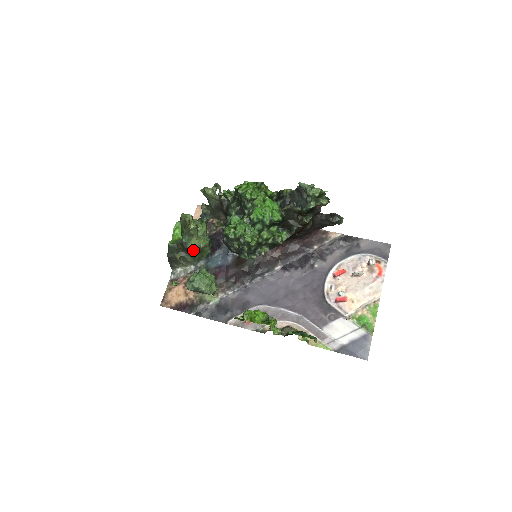
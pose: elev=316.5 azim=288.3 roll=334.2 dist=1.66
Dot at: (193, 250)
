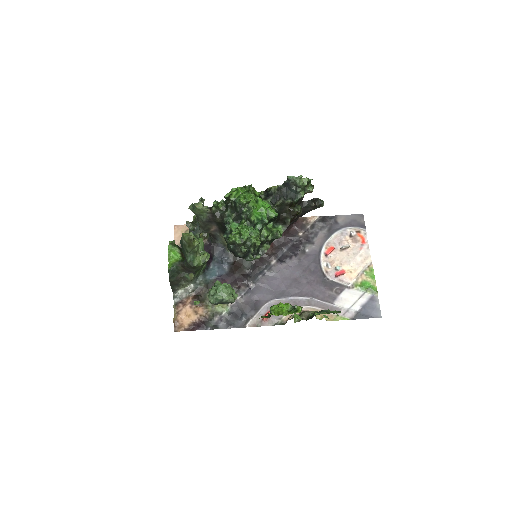
Dot at: (198, 267)
